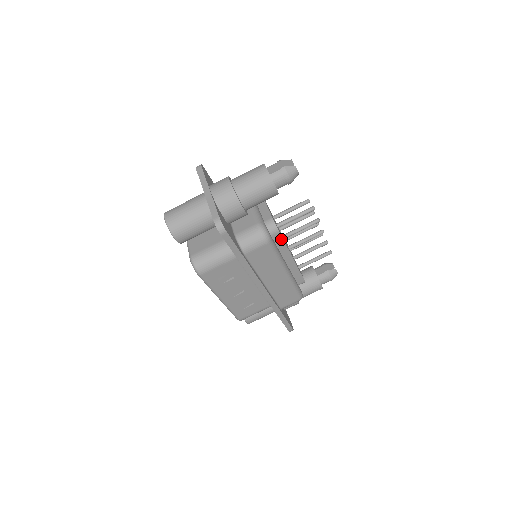
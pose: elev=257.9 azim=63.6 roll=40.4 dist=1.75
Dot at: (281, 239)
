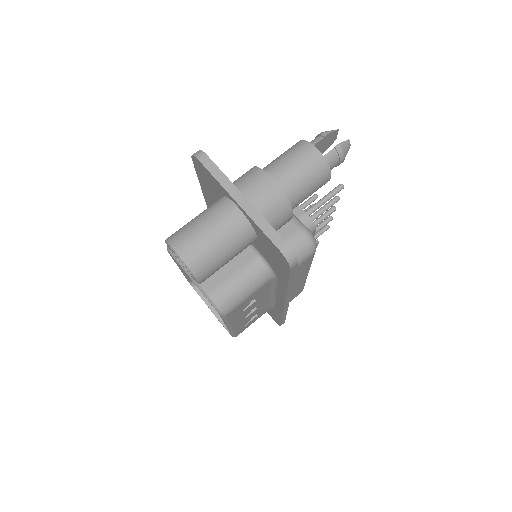
Dot at: occluded
